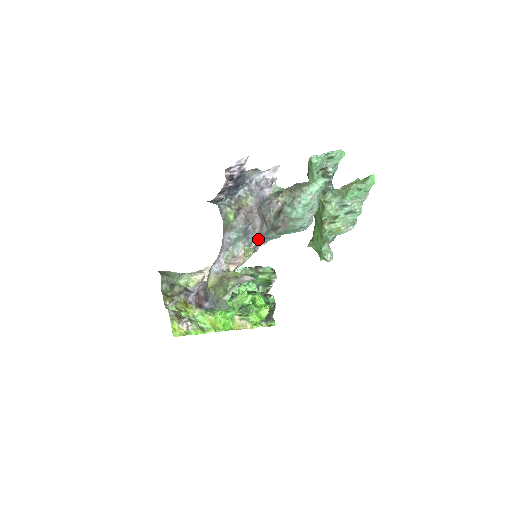
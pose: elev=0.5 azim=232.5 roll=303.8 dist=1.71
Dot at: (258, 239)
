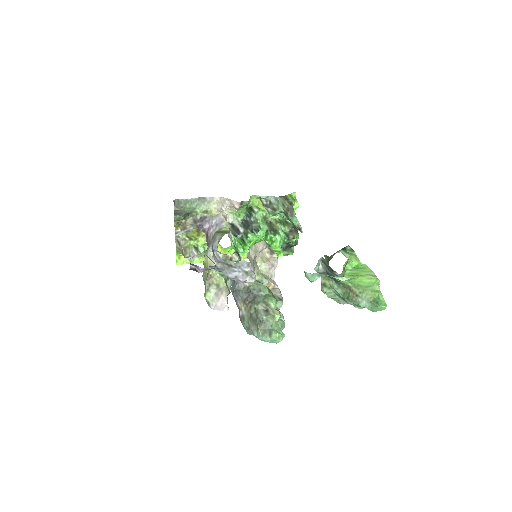
Dot at: occluded
